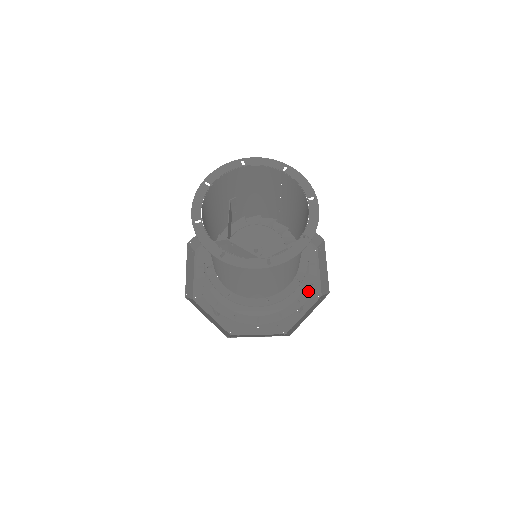
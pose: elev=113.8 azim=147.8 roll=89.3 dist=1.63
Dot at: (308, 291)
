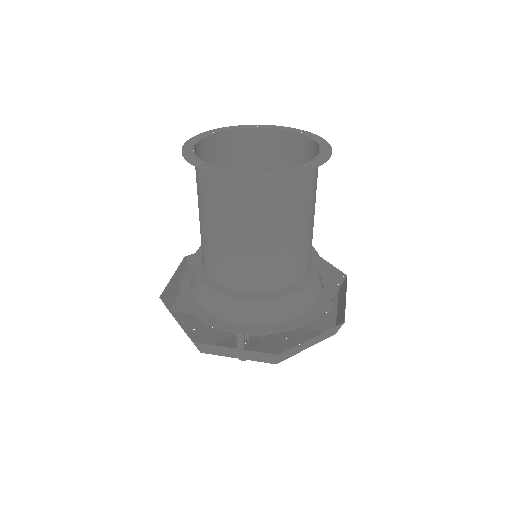
Dot at: (261, 330)
